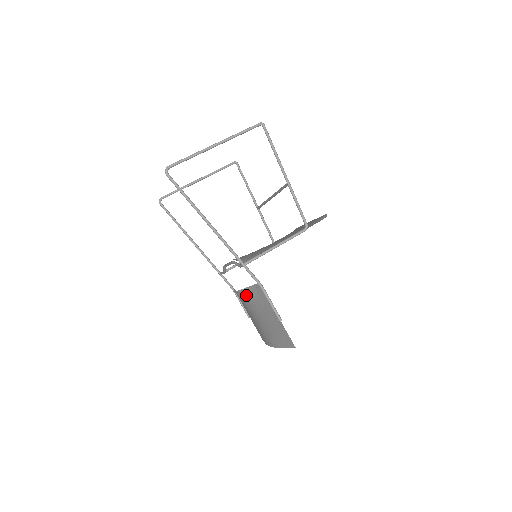
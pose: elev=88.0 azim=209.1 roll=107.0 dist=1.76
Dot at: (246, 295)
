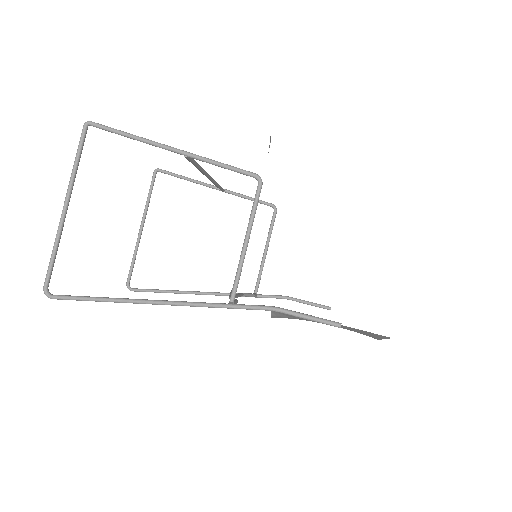
Dot at: (282, 317)
